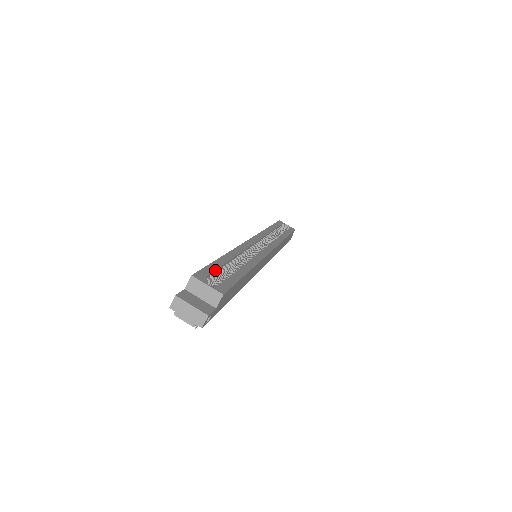
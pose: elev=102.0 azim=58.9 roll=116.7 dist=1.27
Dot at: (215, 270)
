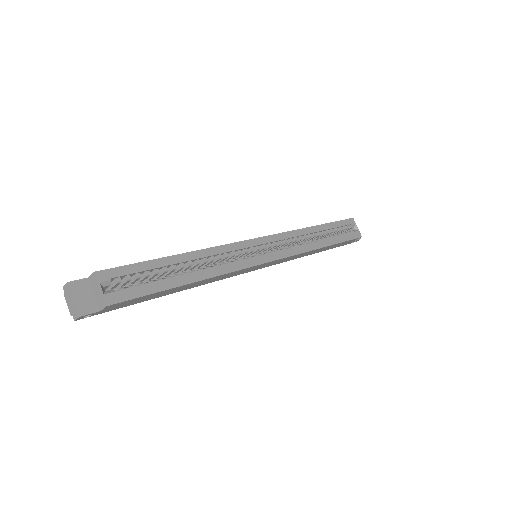
Dot at: (139, 272)
